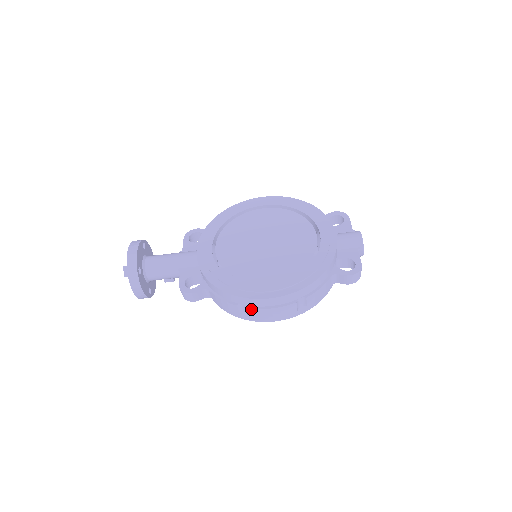
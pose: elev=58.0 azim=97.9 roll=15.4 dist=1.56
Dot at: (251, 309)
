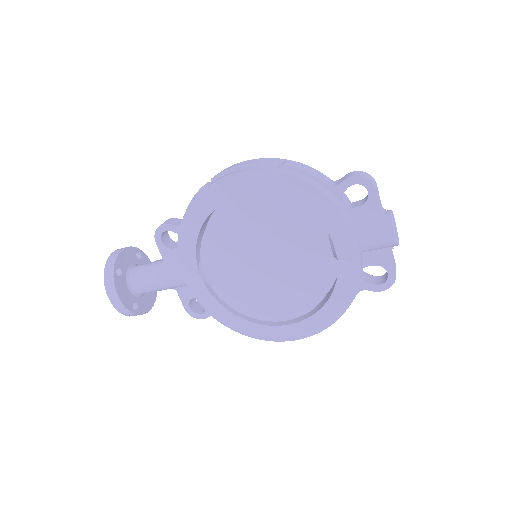
Dot at: occluded
